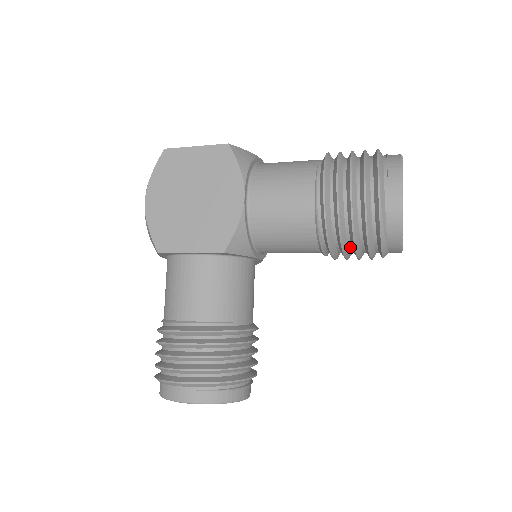
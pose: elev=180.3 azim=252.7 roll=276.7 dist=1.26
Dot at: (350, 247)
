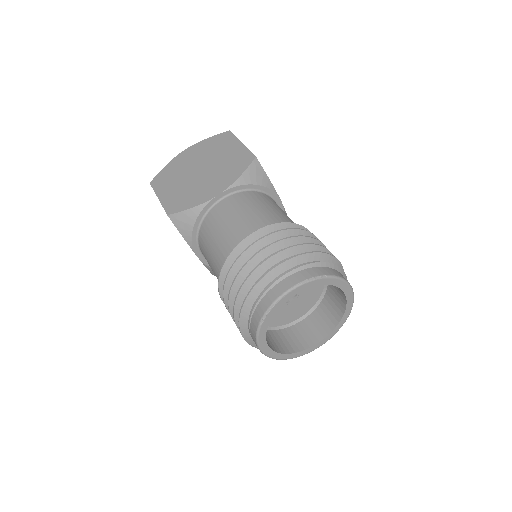
Dot at: occluded
